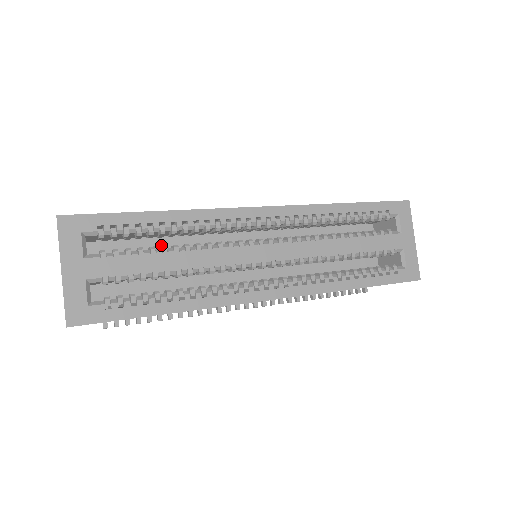
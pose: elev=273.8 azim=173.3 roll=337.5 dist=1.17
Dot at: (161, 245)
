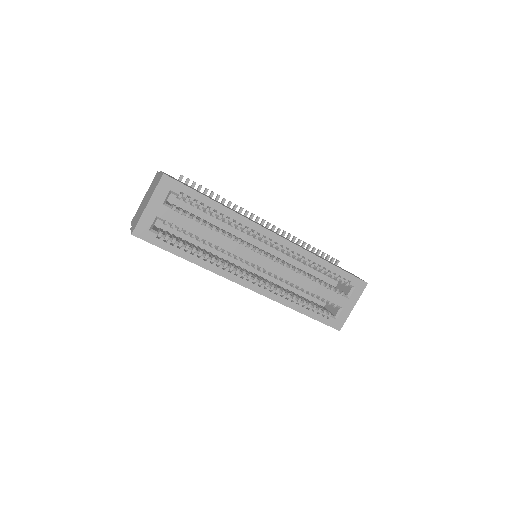
Dot at: (208, 215)
